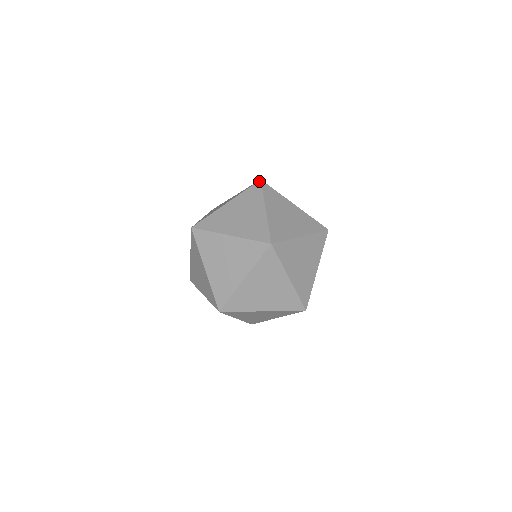
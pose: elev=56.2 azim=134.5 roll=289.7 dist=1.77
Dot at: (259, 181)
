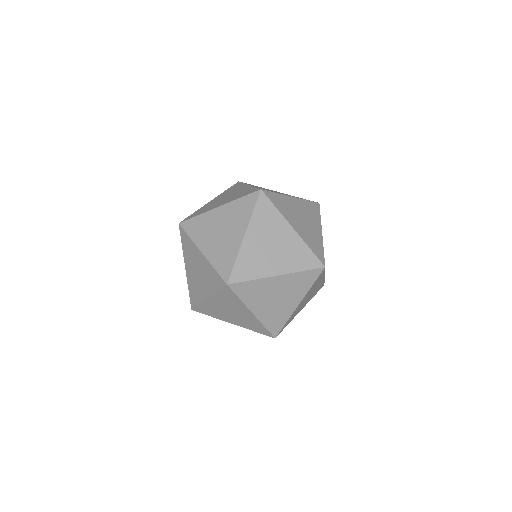
Dot at: (237, 182)
